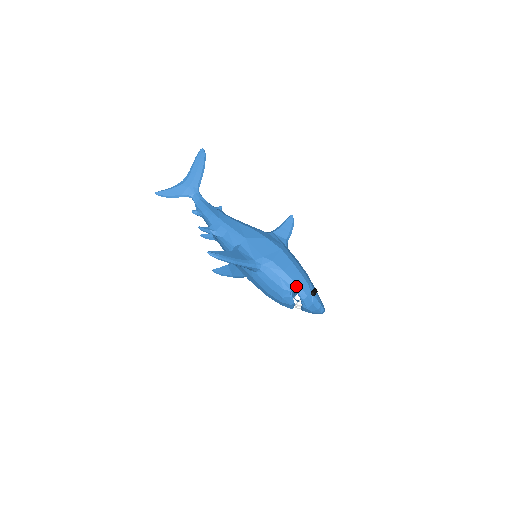
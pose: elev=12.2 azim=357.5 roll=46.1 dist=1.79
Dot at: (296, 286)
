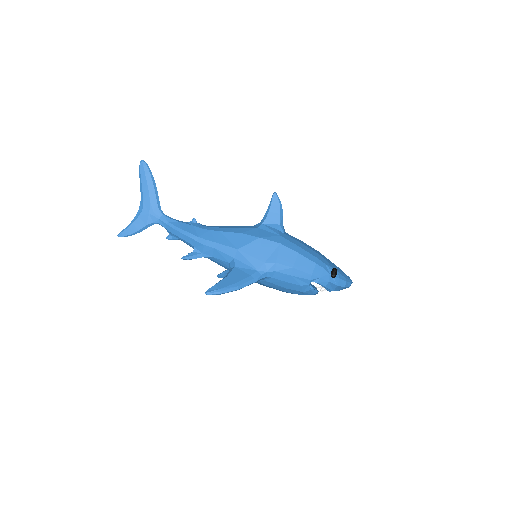
Dot at: (313, 278)
